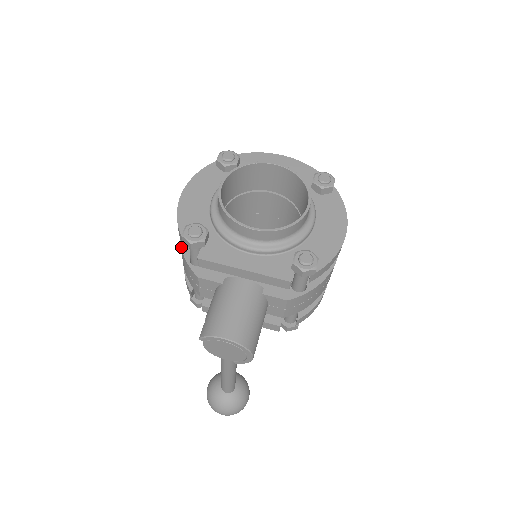
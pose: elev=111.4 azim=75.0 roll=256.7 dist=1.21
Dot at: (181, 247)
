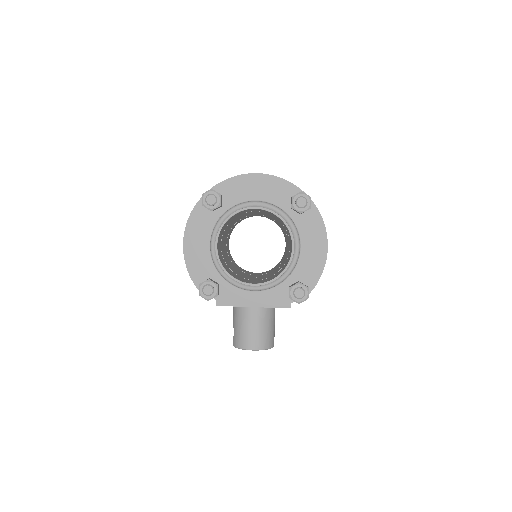
Dot at: occluded
